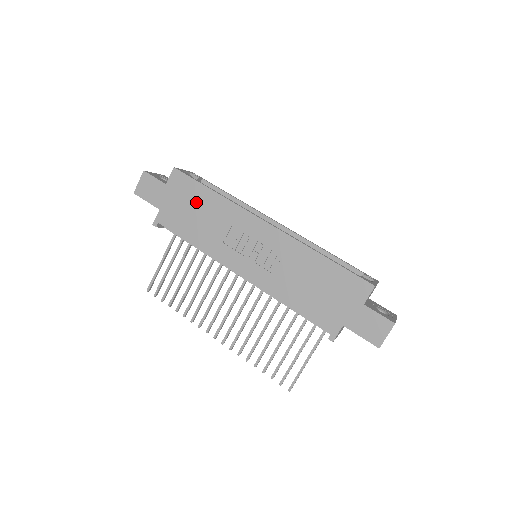
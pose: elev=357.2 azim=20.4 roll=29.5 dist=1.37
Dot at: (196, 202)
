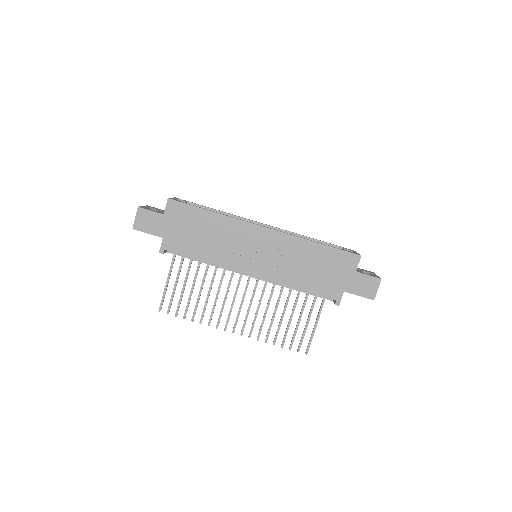
Dot at: (197, 224)
